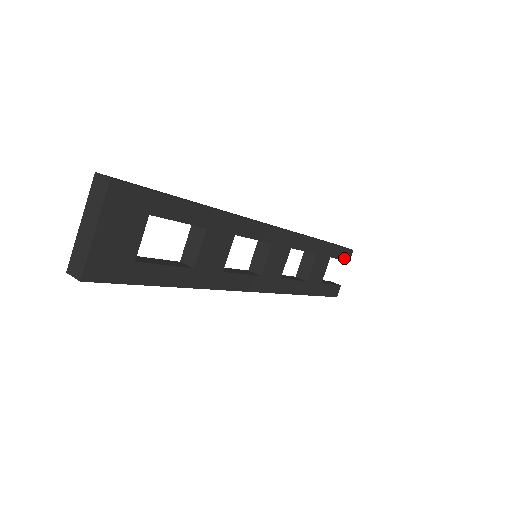
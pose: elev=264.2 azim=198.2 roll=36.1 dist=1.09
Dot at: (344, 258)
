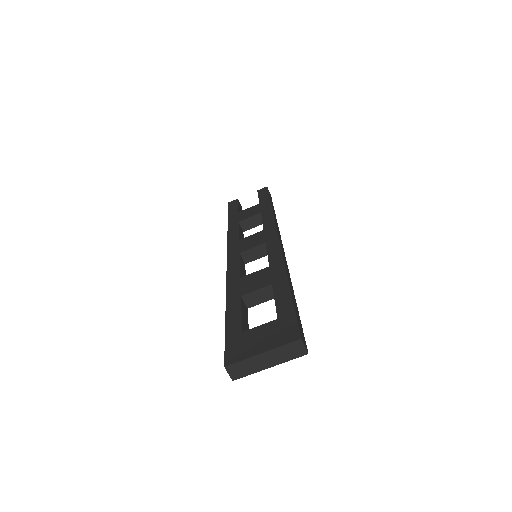
Dot at: occluded
